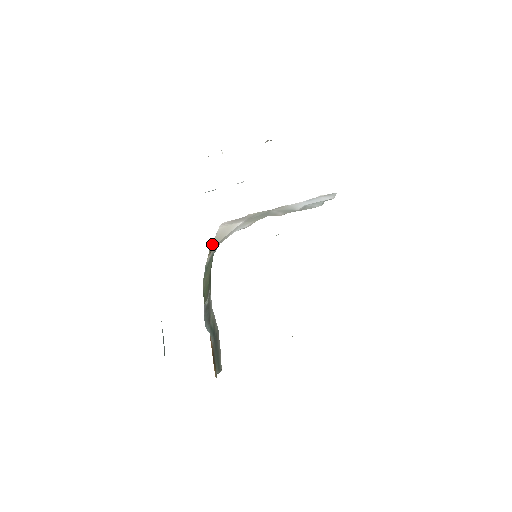
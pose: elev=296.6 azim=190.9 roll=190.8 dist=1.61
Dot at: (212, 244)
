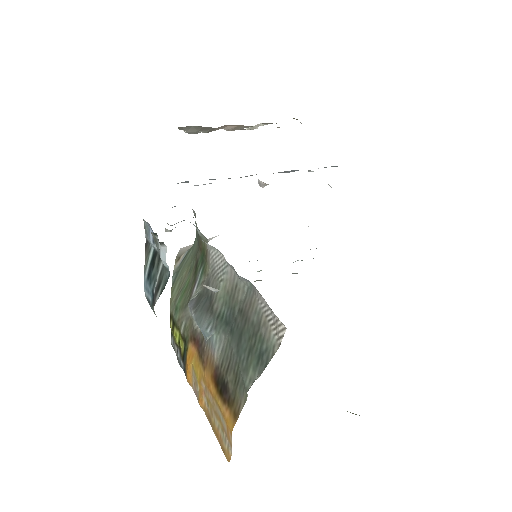
Dot at: (177, 255)
